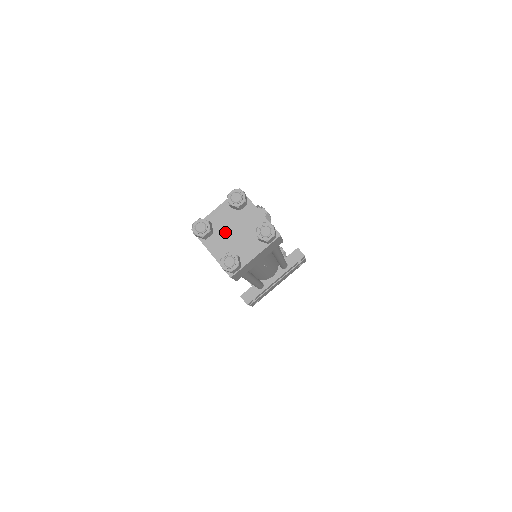
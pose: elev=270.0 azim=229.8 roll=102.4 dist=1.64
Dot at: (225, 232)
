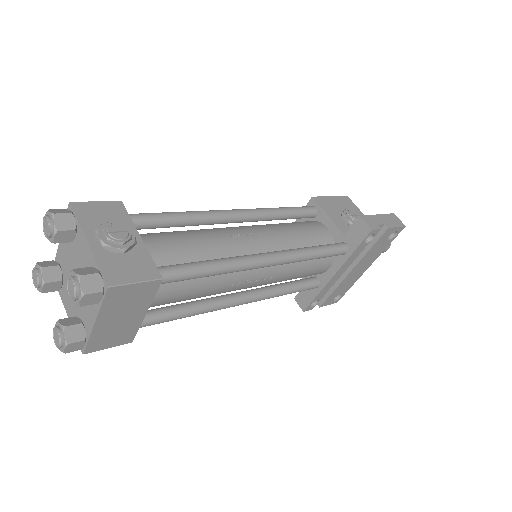
Dot at: occluded
